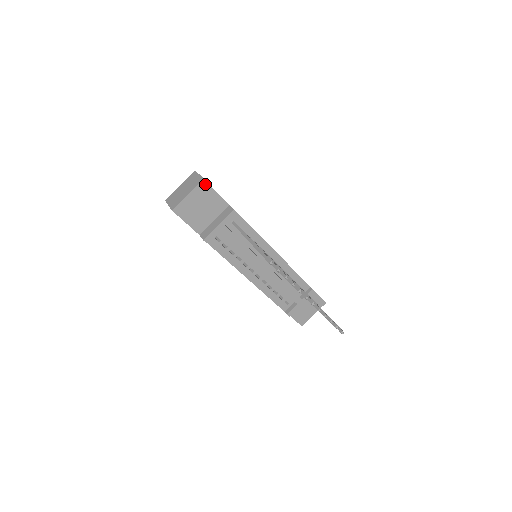
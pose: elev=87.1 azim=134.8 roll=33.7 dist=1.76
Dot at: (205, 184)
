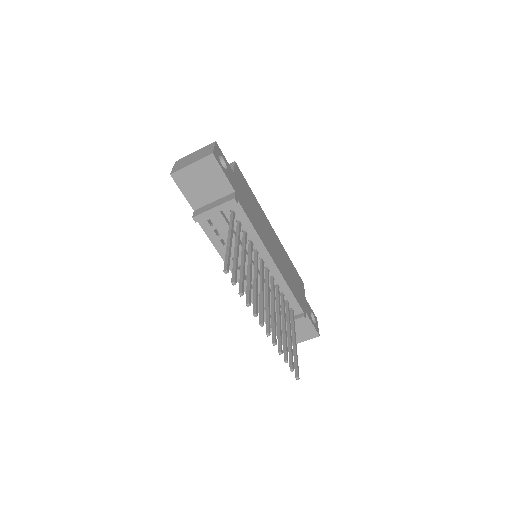
Dot at: (213, 160)
